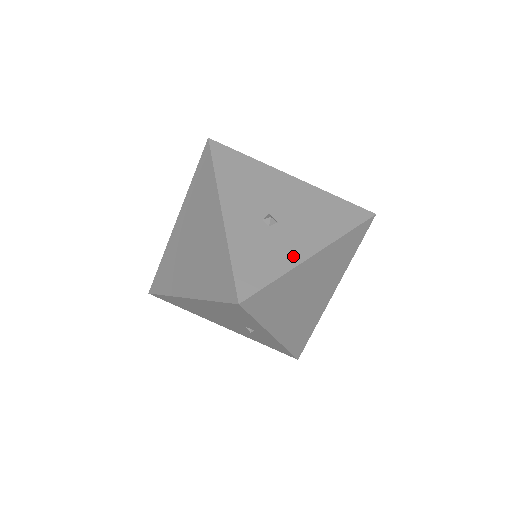
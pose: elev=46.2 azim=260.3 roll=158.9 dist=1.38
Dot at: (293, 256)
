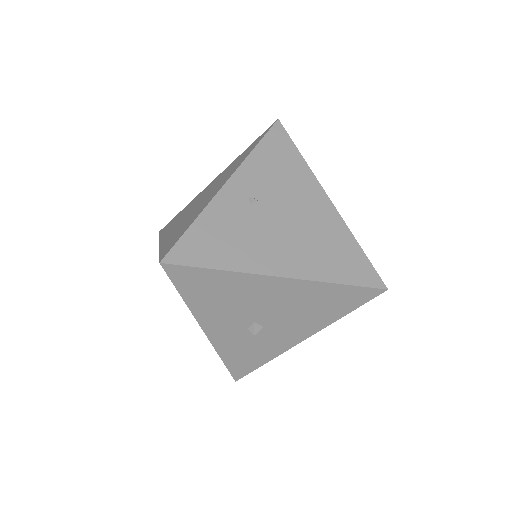
Dot at: (280, 347)
